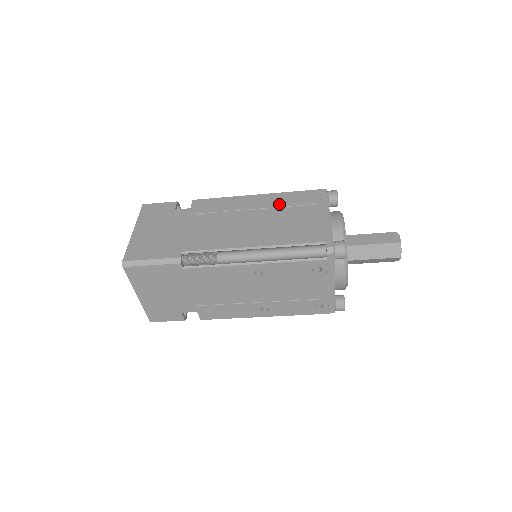
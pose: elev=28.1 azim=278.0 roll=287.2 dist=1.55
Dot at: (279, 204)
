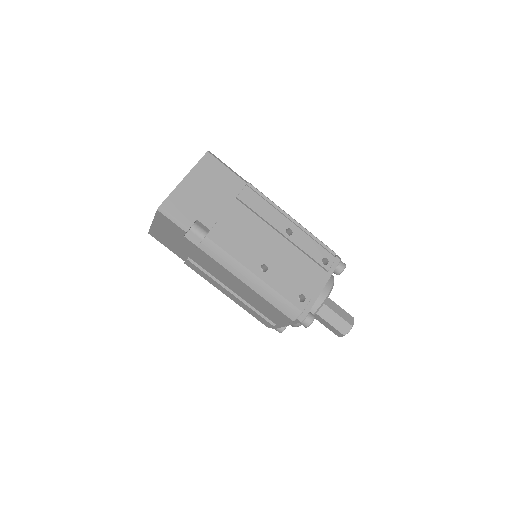
Dot at: occluded
